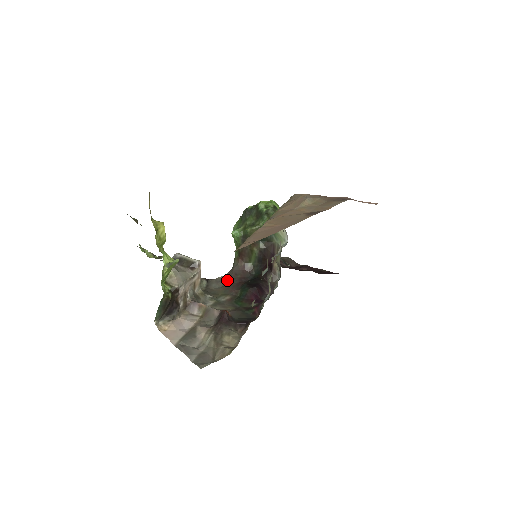
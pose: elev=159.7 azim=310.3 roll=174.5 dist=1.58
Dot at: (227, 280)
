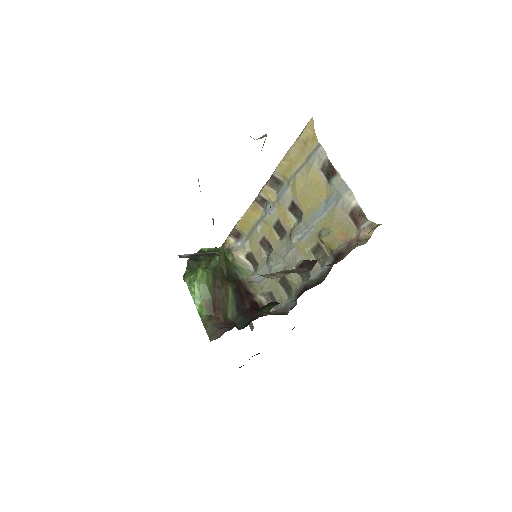
Dot at: (227, 329)
